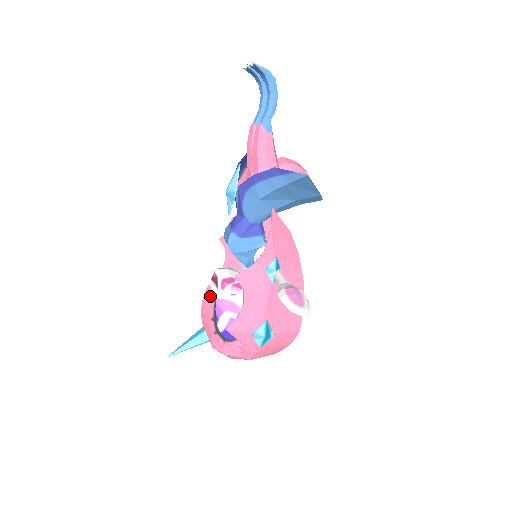
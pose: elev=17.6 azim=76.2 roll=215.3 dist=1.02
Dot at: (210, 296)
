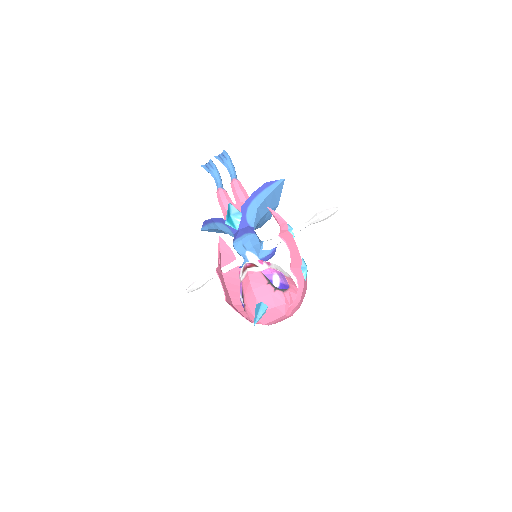
Dot at: (256, 274)
